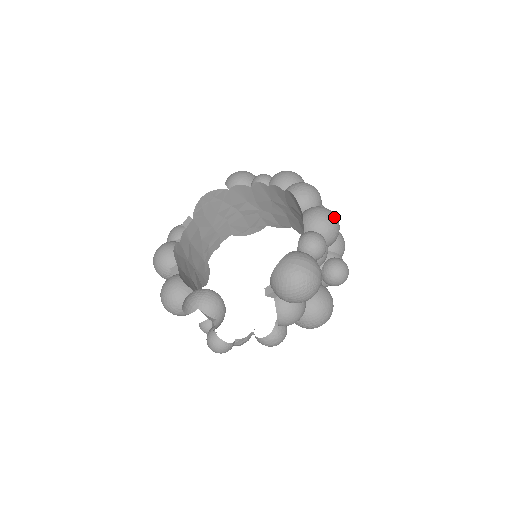
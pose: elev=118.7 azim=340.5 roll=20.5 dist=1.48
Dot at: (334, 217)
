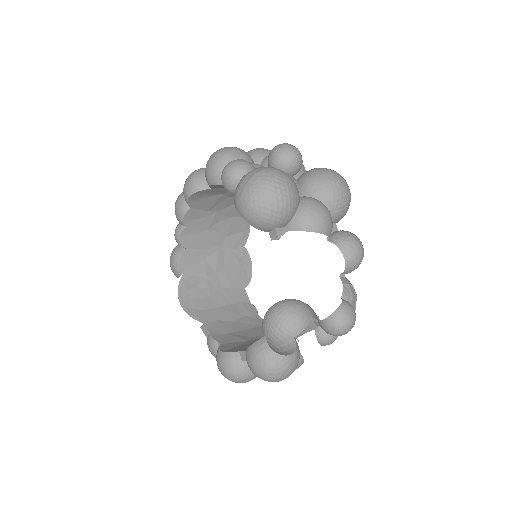
Dot at: (219, 150)
